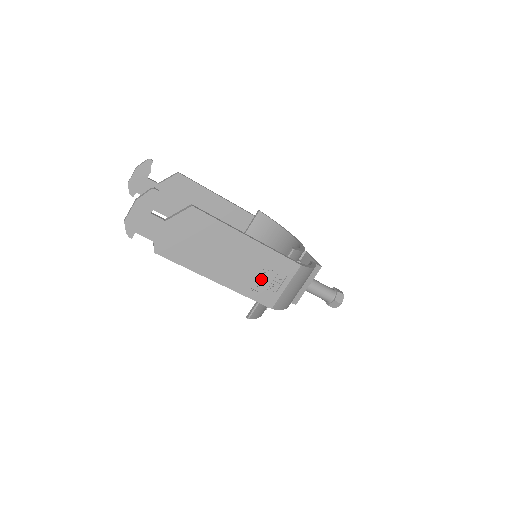
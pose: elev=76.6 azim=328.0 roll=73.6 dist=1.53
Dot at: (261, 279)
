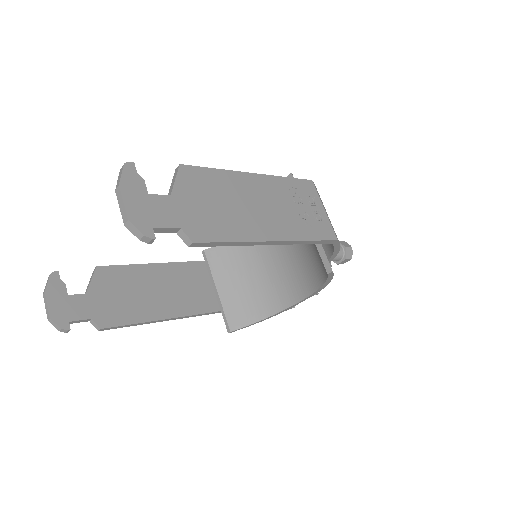
Dot at: (302, 214)
